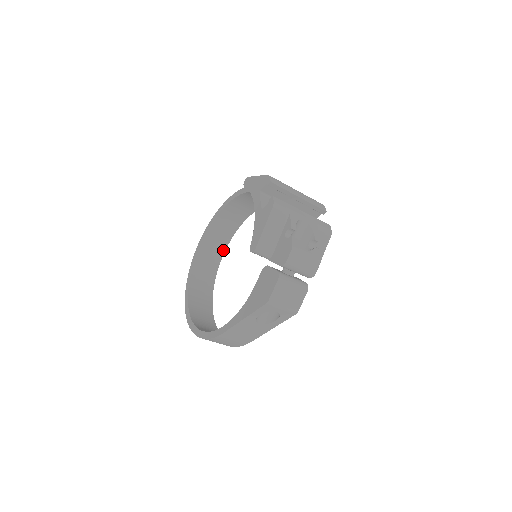
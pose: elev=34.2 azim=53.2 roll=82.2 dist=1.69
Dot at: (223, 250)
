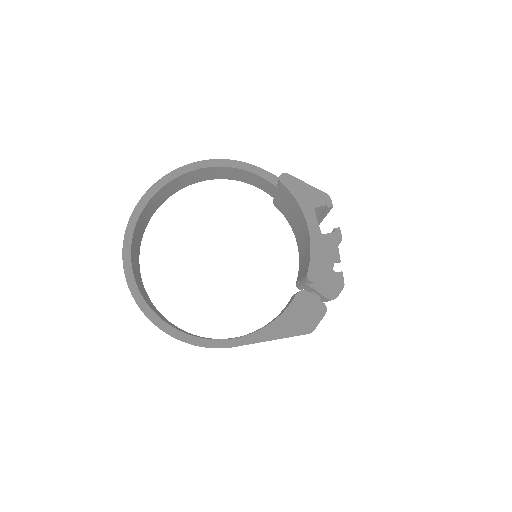
Dot at: (158, 206)
